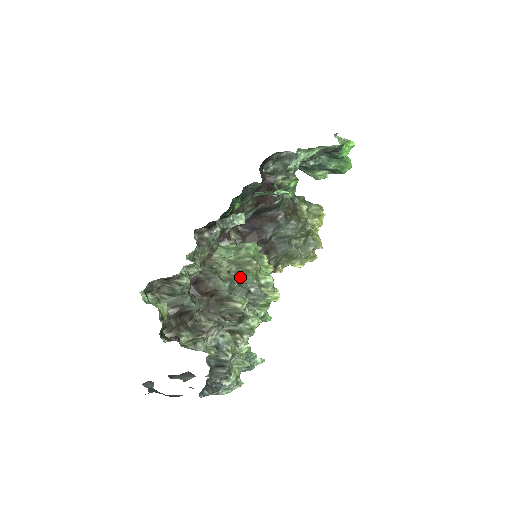
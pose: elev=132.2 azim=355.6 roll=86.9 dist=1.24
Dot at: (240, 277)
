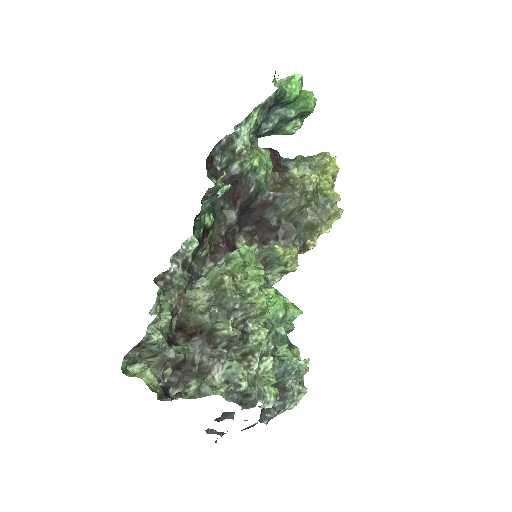
Dot at: (220, 300)
